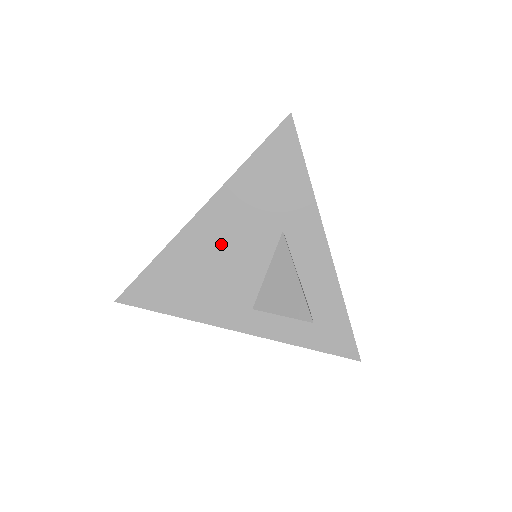
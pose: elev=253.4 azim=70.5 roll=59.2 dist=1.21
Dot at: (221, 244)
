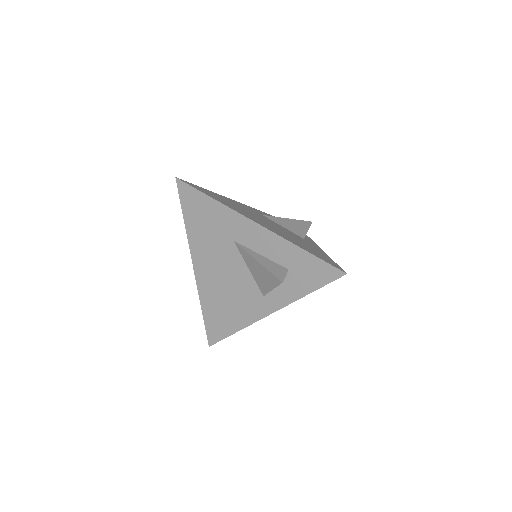
Dot at: (217, 276)
